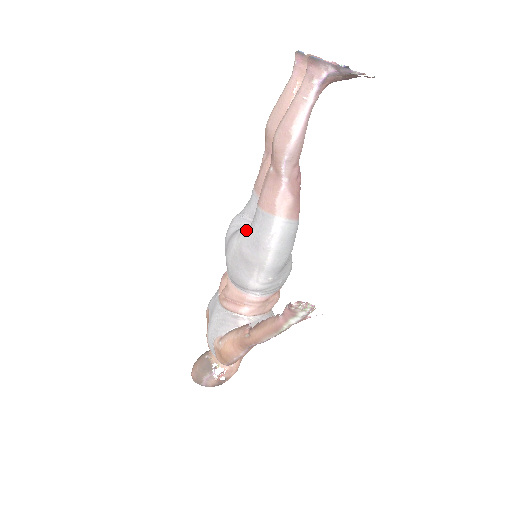
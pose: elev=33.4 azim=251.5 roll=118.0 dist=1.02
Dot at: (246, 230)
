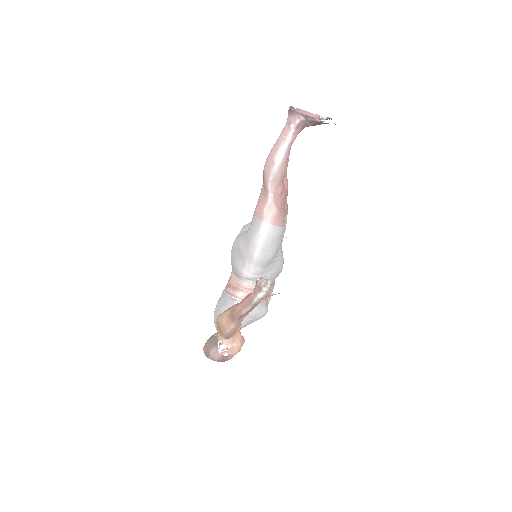
Dot at: (245, 232)
